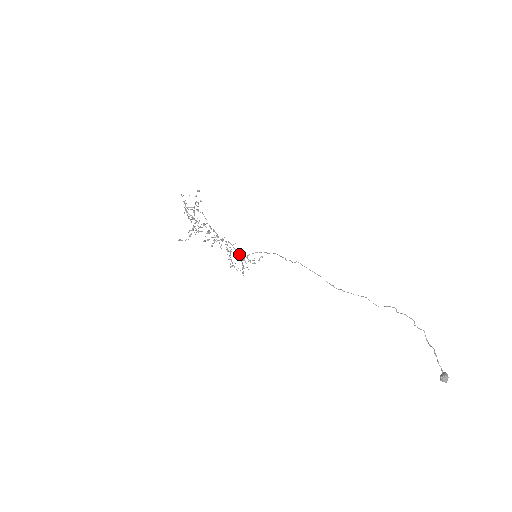
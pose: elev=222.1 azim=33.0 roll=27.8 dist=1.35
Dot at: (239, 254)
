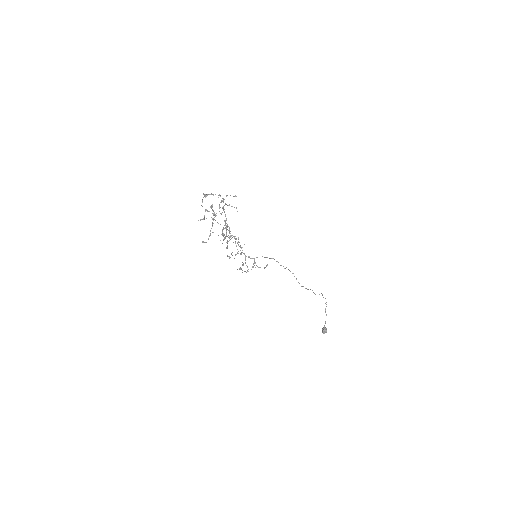
Dot at: (244, 254)
